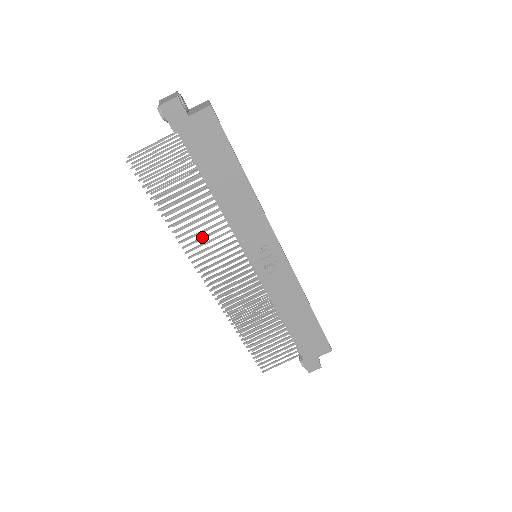
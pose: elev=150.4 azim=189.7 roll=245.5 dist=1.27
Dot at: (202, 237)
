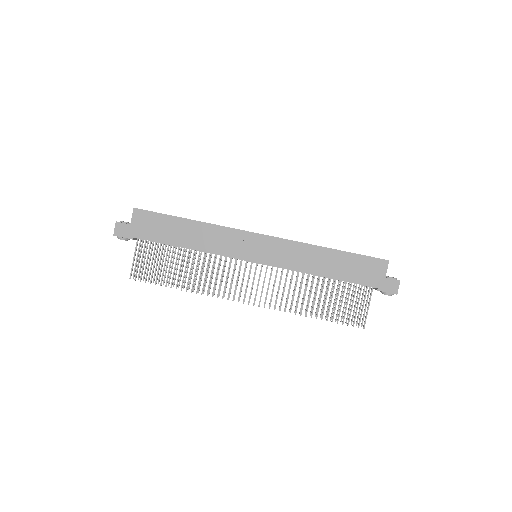
Dot at: (210, 277)
